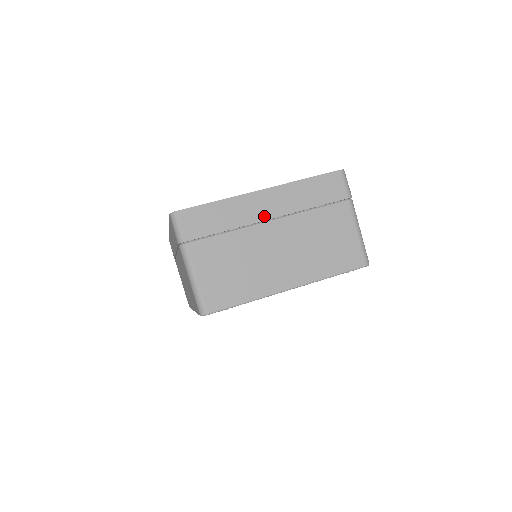
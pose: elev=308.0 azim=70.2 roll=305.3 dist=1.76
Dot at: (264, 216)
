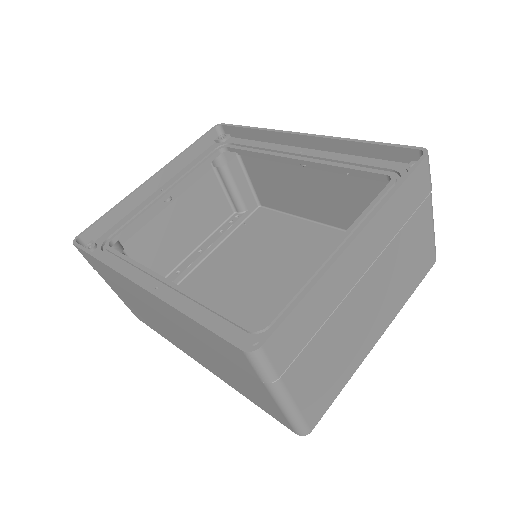
Dot at: (358, 274)
